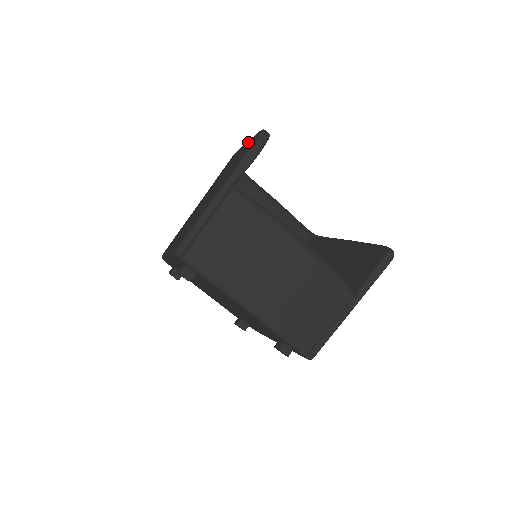
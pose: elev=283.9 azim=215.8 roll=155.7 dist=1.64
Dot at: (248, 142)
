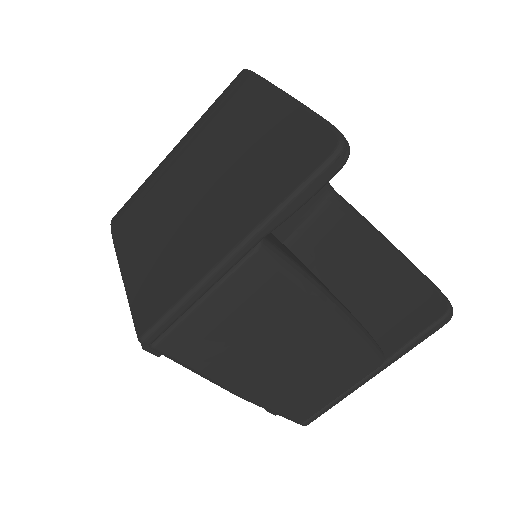
Dot at: (296, 115)
